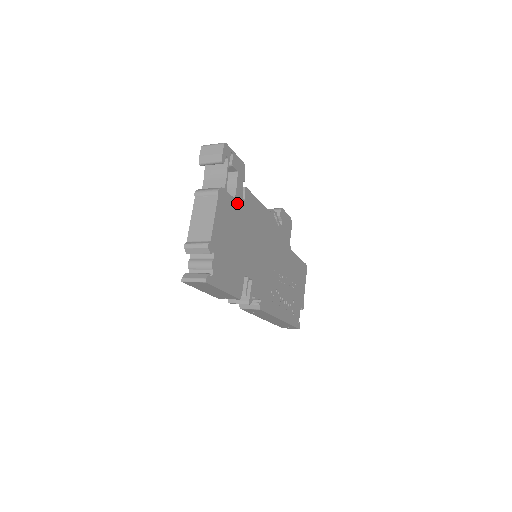
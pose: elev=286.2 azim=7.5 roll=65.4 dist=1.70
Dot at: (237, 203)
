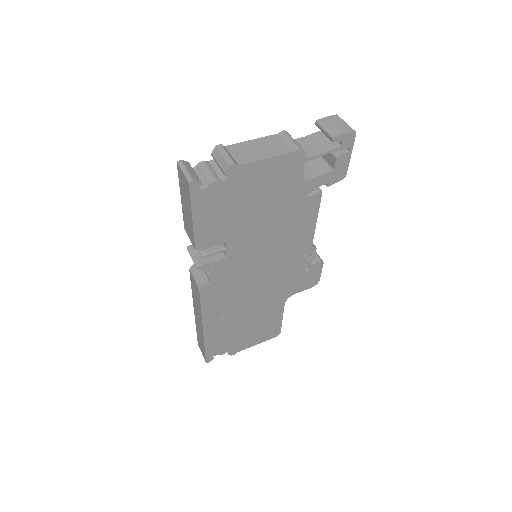
Dot at: (299, 187)
